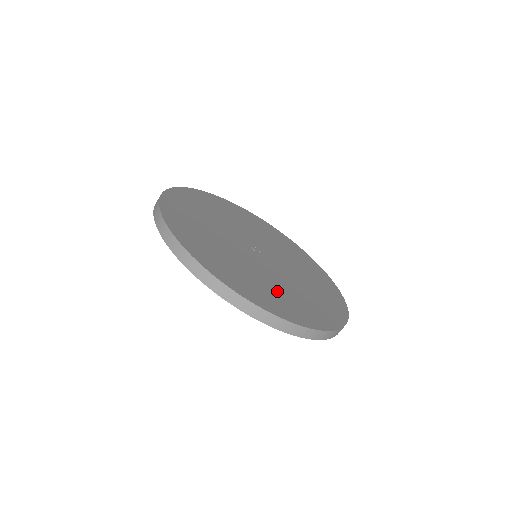
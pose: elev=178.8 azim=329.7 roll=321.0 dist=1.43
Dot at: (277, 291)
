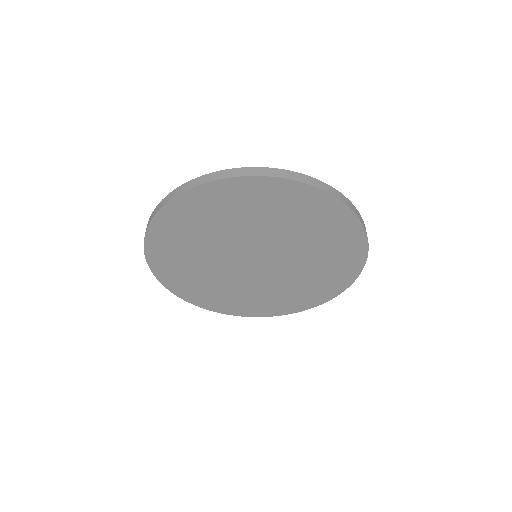
Dot at: occluded
